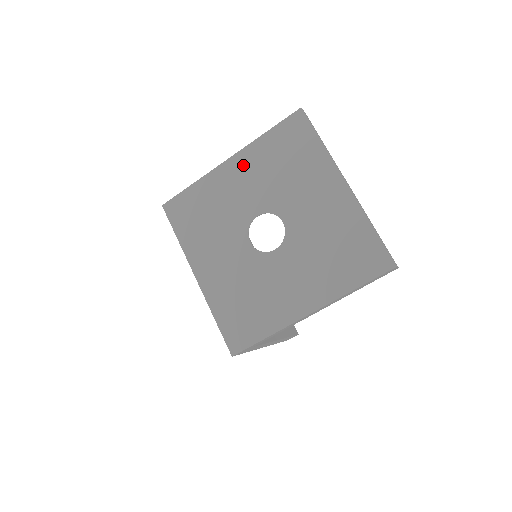
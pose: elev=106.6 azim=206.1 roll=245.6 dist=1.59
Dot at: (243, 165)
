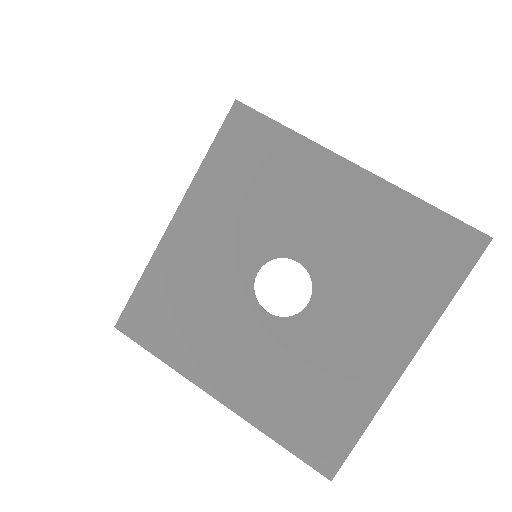
Dot at: (359, 195)
